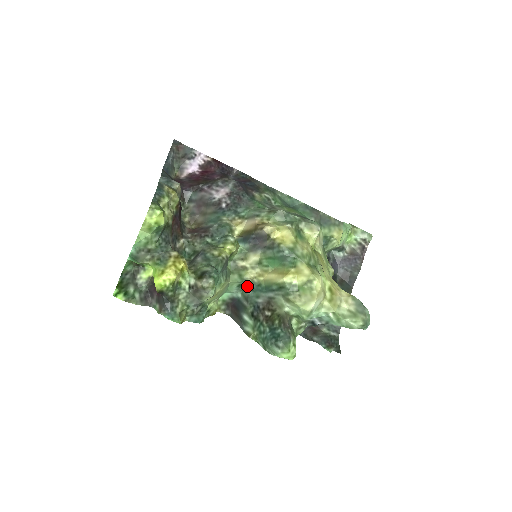
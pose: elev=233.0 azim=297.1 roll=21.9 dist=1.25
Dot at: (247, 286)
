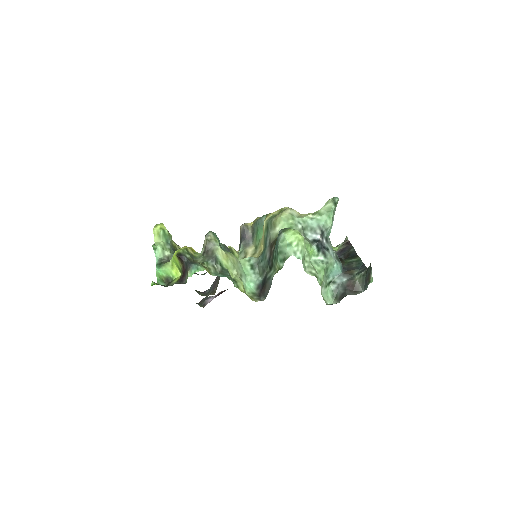
Dot at: (257, 264)
